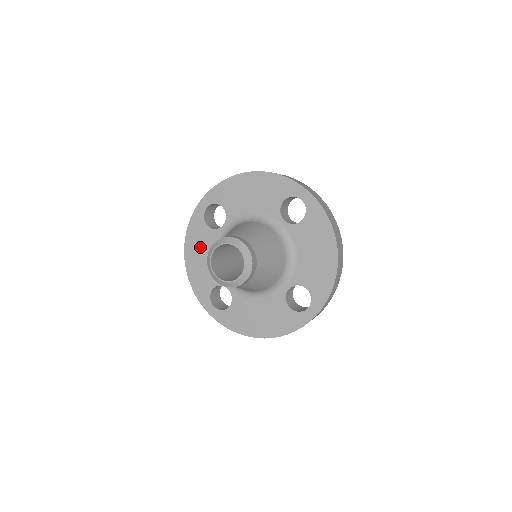
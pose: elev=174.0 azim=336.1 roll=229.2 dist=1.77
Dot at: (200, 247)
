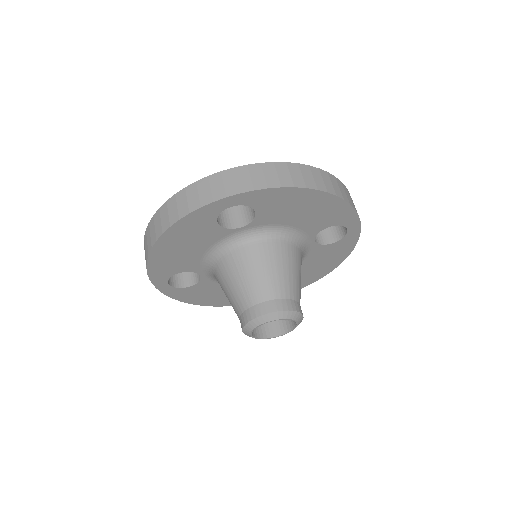
Dot at: (207, 295)
